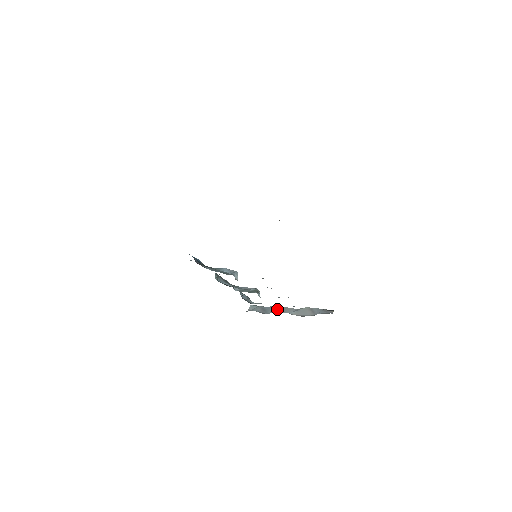
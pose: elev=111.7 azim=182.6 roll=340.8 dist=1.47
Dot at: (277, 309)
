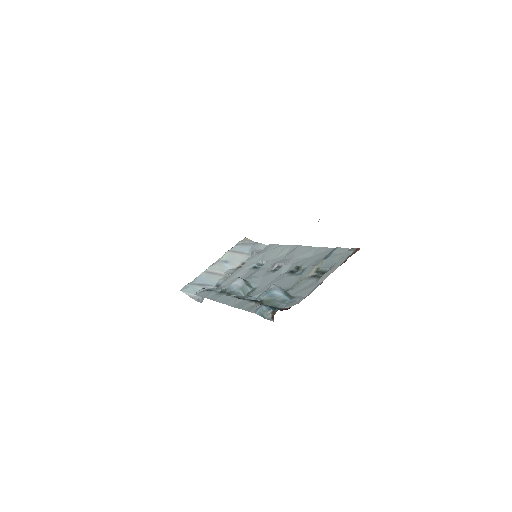
Dot at: (211, 275)
